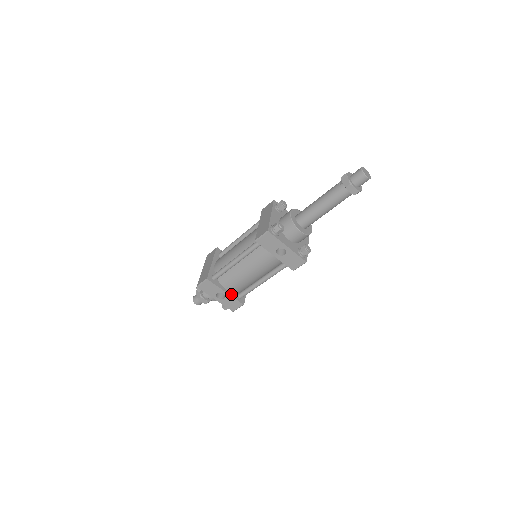
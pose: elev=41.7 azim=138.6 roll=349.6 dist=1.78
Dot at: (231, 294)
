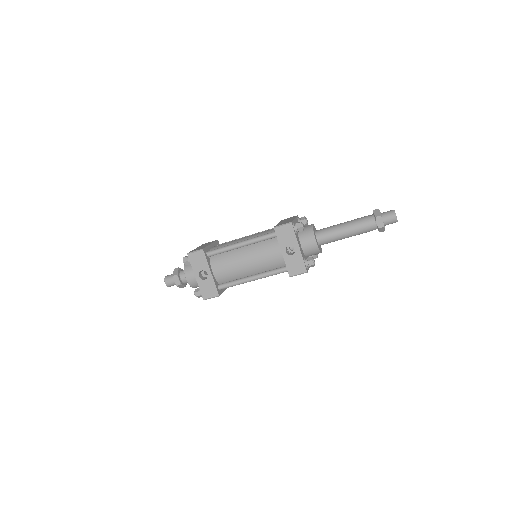
Dot at: (214, 278)
